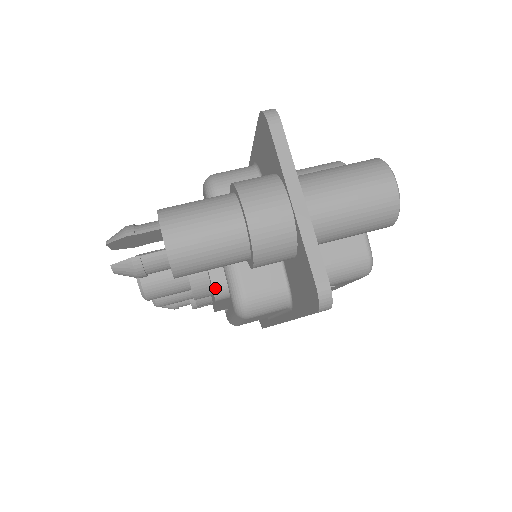
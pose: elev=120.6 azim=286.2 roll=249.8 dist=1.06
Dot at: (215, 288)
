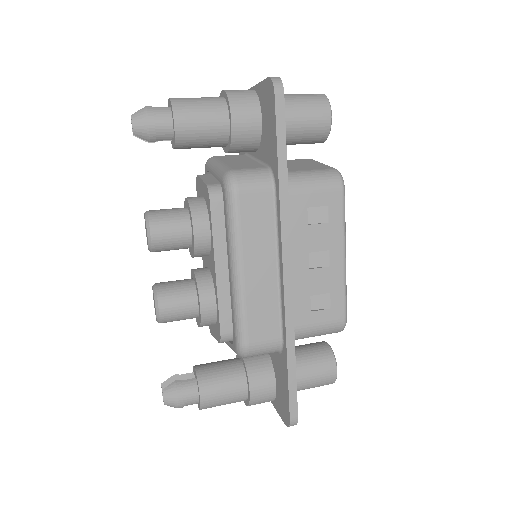
Dot at: (209, 186)
